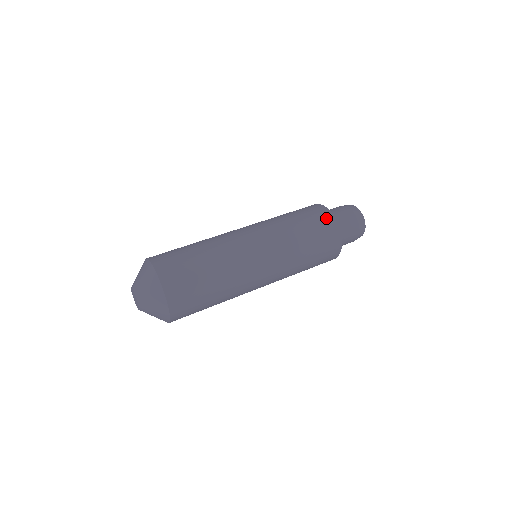
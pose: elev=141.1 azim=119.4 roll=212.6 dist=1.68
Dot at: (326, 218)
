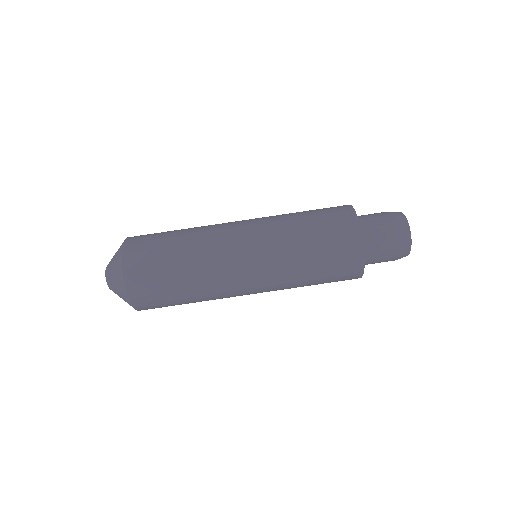
Dot at: (349, 231)
